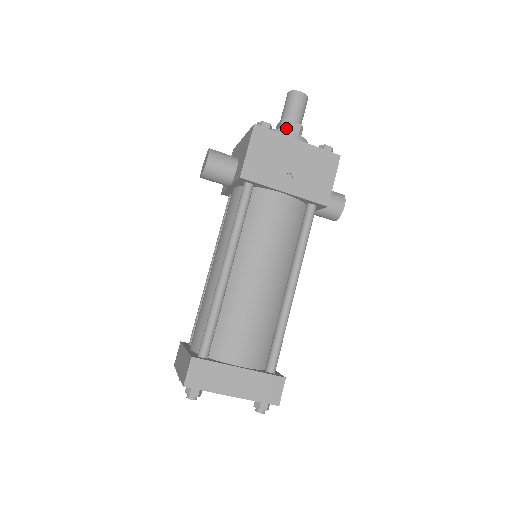
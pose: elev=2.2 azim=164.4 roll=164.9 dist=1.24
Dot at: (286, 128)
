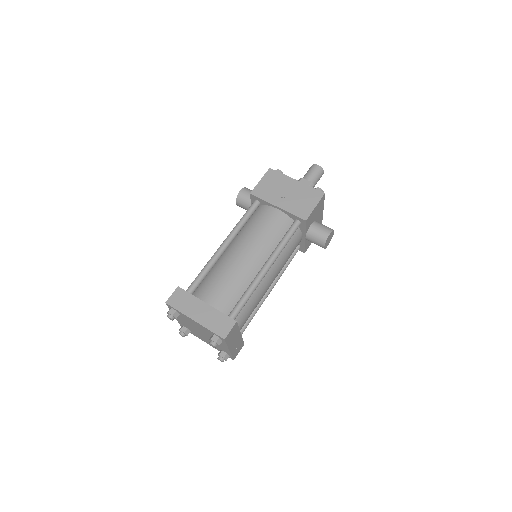
Dot at: occluded
